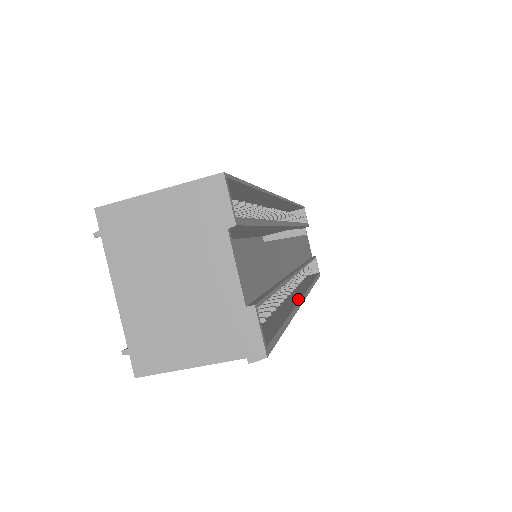
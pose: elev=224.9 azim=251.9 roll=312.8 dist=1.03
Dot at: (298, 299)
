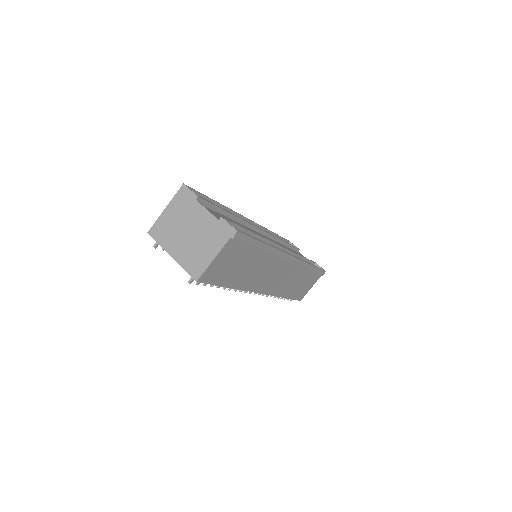
Dot at: occluded
